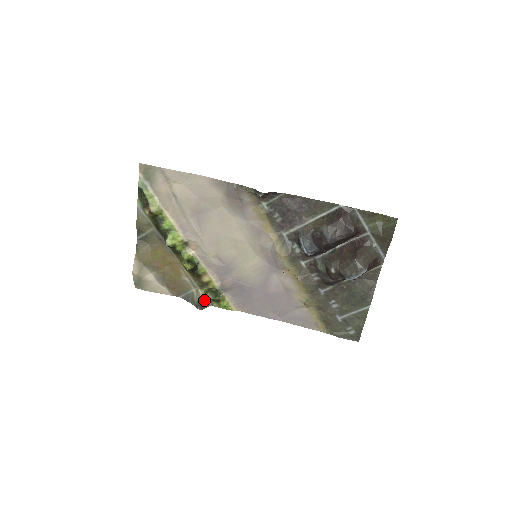
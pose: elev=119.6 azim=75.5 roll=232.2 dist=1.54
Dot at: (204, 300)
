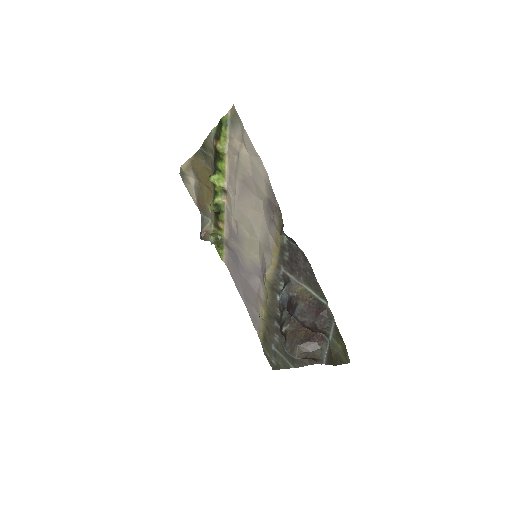
Dot at: occluded
